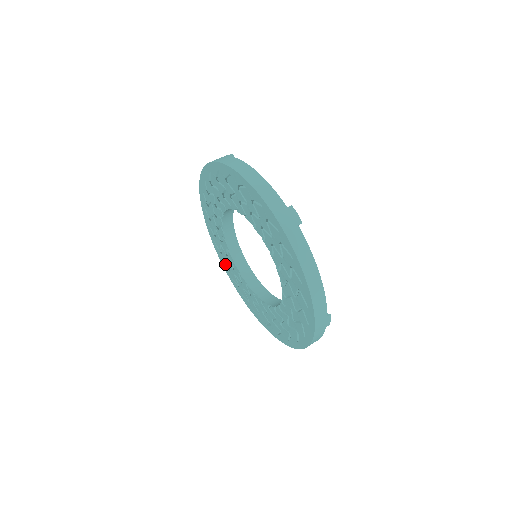
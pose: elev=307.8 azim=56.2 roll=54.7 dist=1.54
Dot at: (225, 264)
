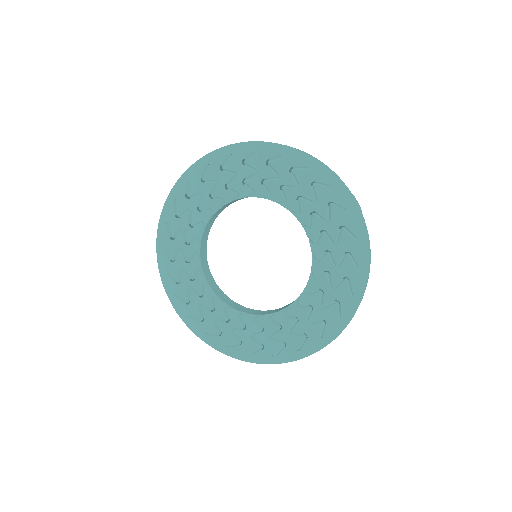
Dot at: (170, 276)
